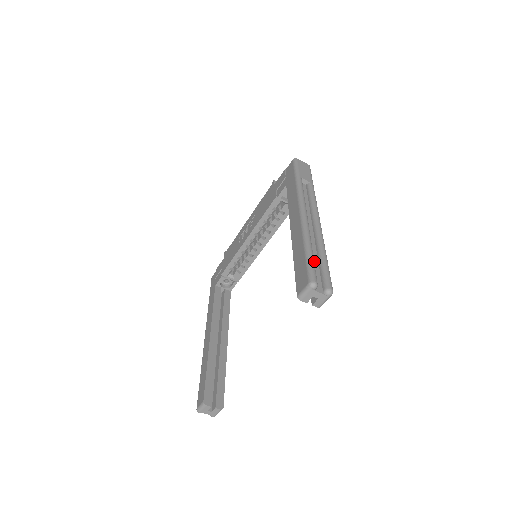
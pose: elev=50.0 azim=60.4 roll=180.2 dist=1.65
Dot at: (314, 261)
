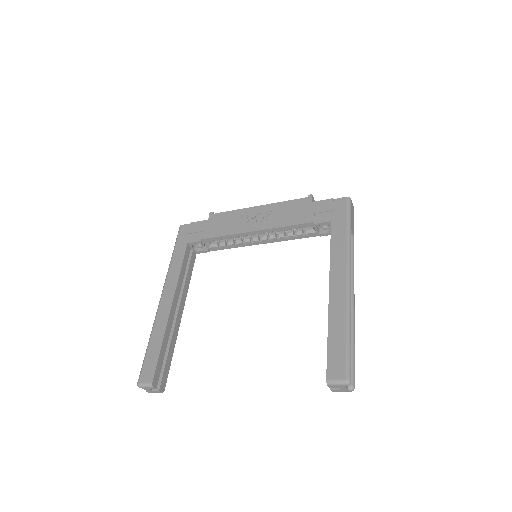
Dot at: occluded
